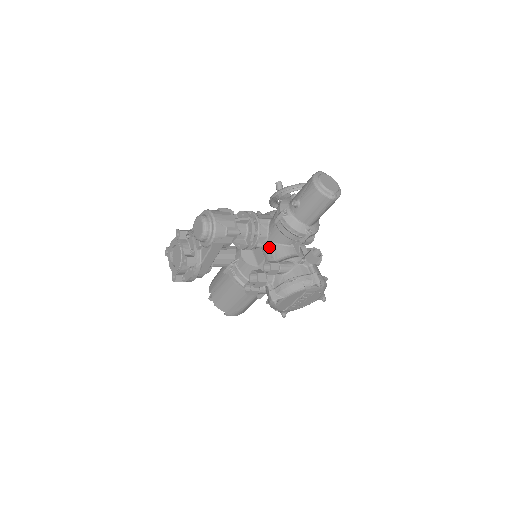
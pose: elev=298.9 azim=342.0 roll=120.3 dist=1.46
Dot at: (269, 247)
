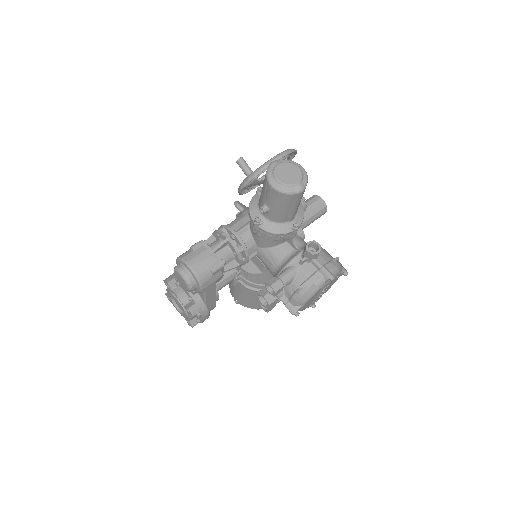
Dot at: (263, 254)
